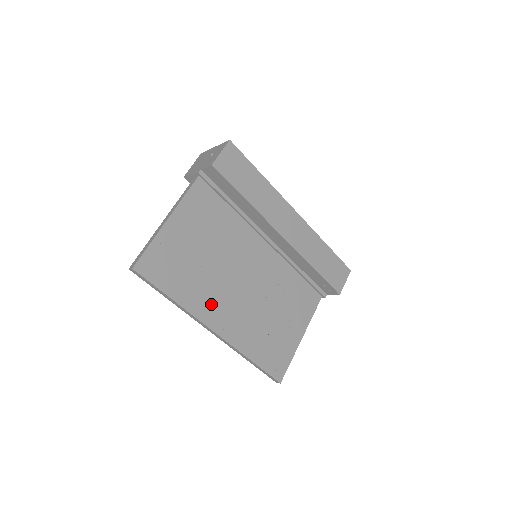
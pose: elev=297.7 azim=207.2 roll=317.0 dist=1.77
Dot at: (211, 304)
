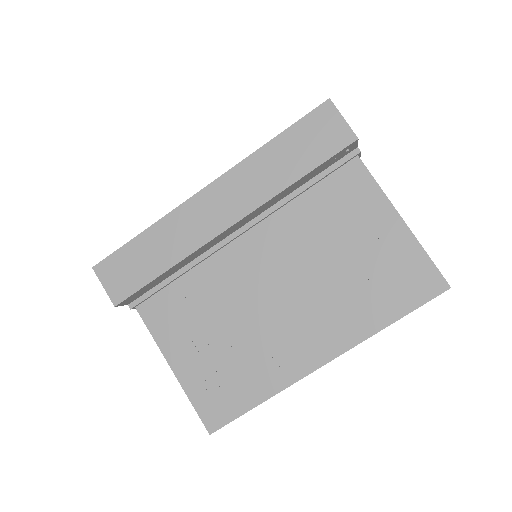
Dot at: (288, 354)
